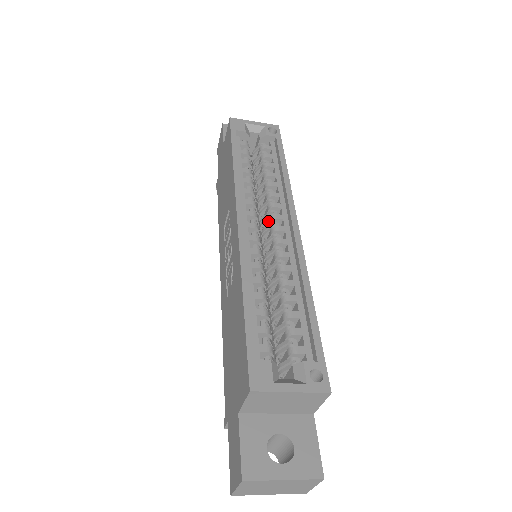
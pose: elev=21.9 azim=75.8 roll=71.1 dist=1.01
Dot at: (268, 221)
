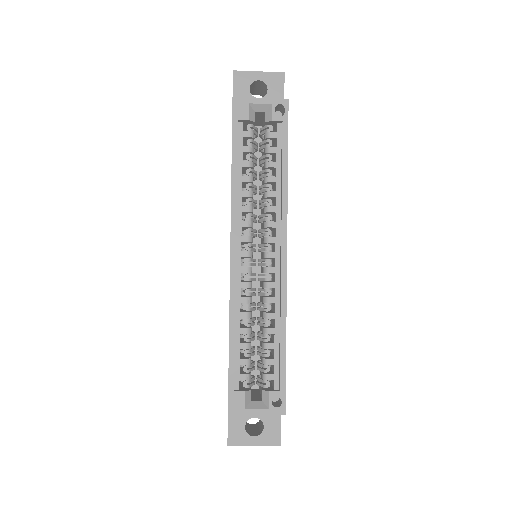
Dot at: (263, 239)
